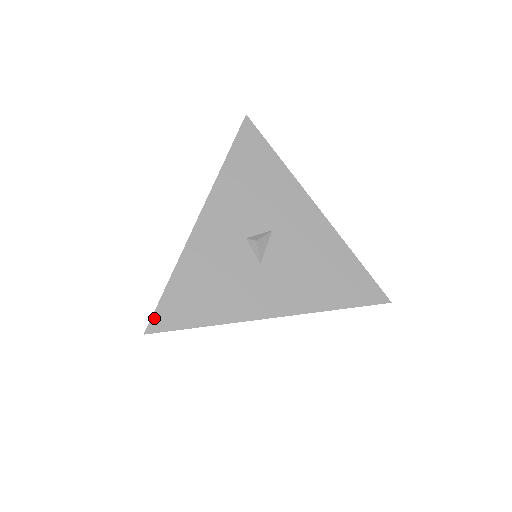
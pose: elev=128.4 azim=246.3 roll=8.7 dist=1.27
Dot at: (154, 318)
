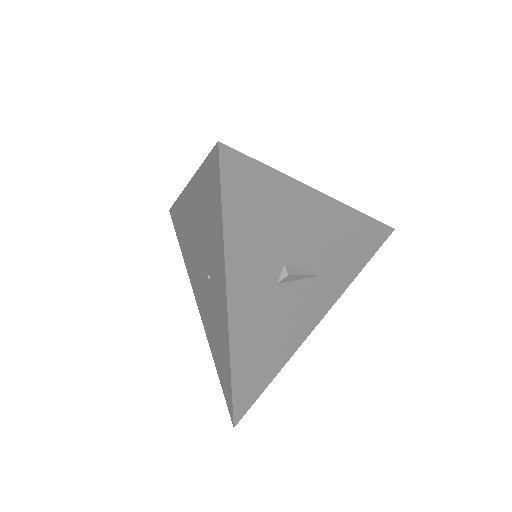
Dot at: occluded
